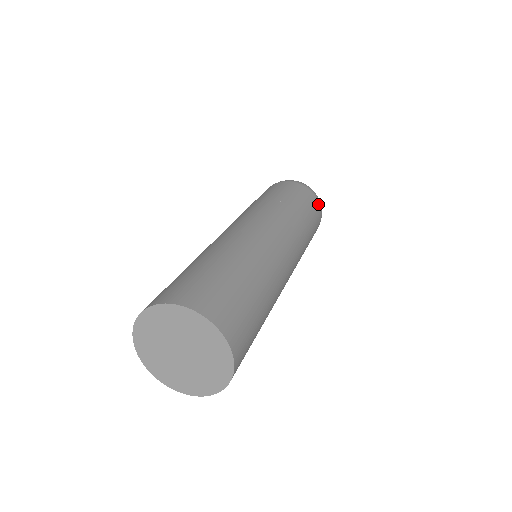
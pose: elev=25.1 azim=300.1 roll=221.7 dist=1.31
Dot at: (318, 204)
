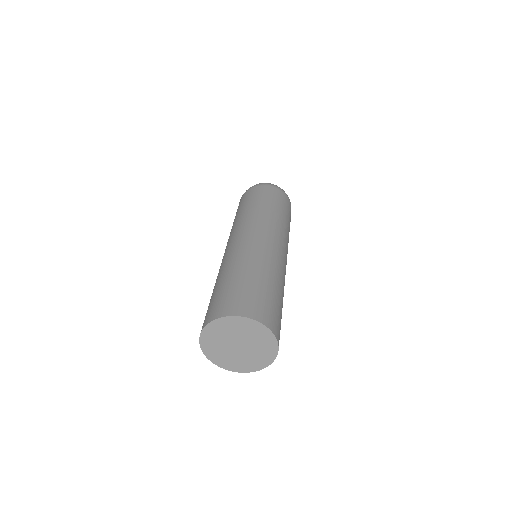
Dot at: occluded
